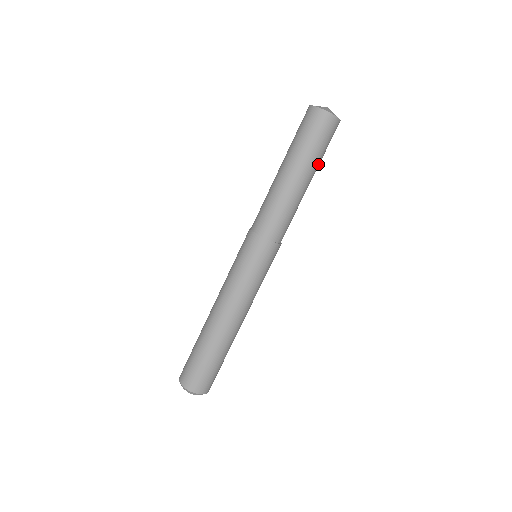
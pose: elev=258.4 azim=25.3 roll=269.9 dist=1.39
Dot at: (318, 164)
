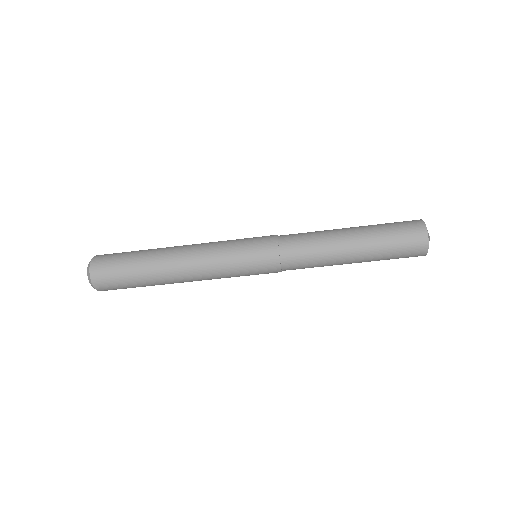
Dot at: occluded
